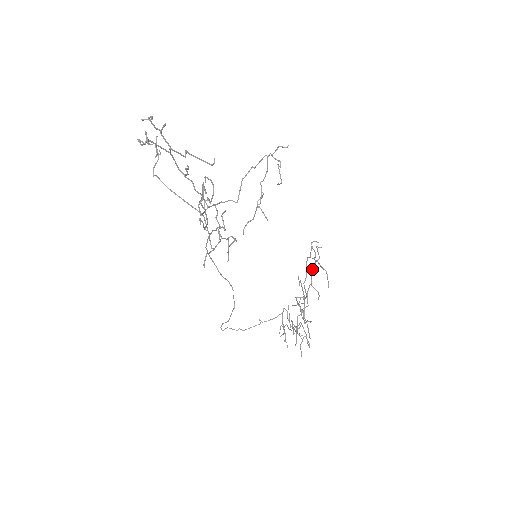
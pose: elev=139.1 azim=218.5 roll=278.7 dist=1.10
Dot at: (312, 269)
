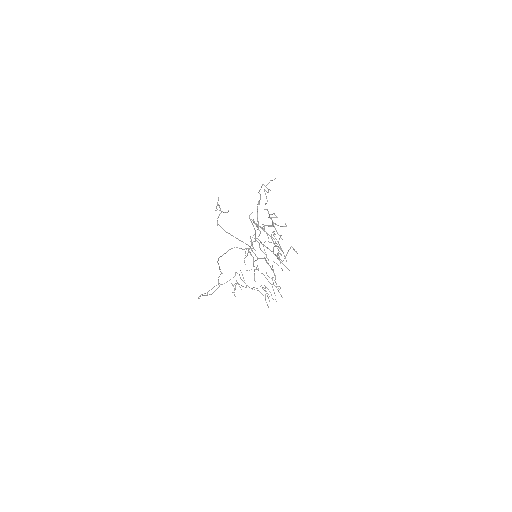
Dot at: (278, 253)
